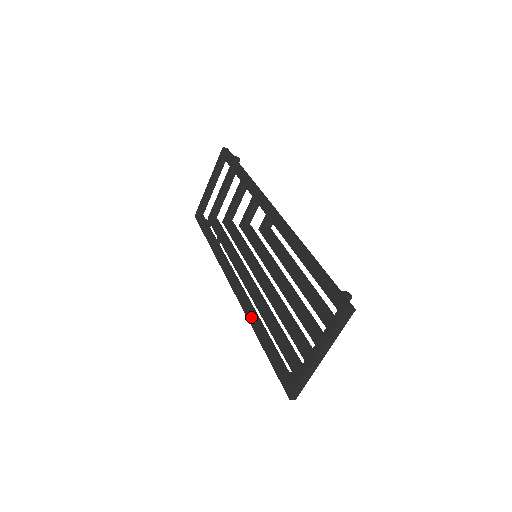
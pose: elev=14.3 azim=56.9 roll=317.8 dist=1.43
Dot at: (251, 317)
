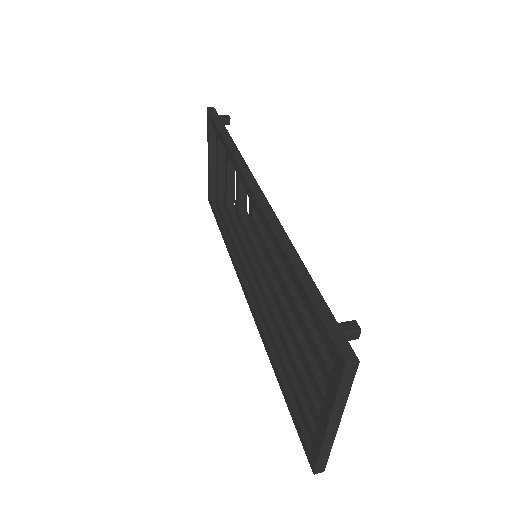
Dot at: (264, 342)
